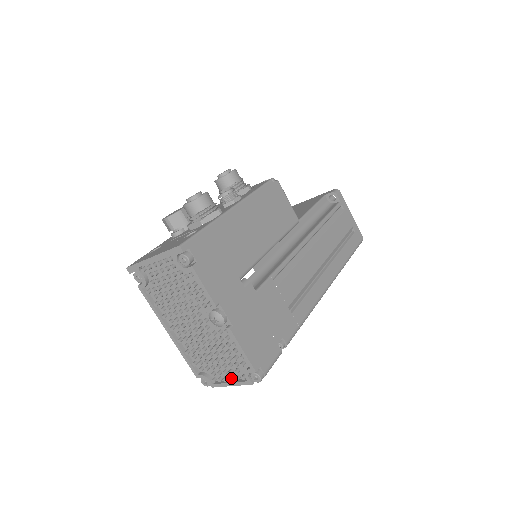
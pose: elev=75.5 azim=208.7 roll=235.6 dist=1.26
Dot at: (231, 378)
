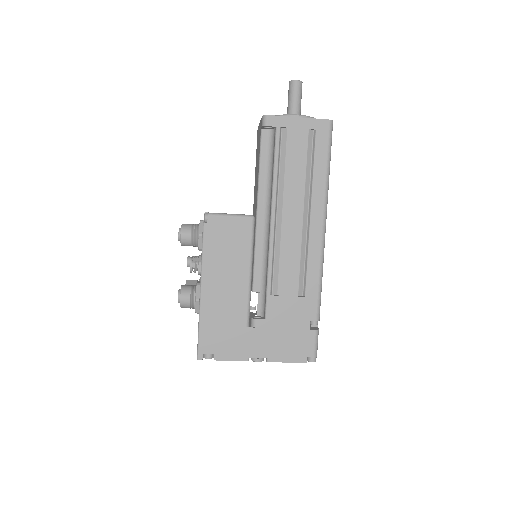
Dot at: occluded
